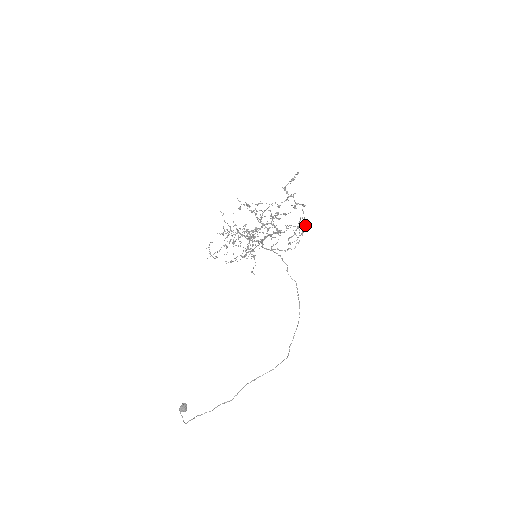
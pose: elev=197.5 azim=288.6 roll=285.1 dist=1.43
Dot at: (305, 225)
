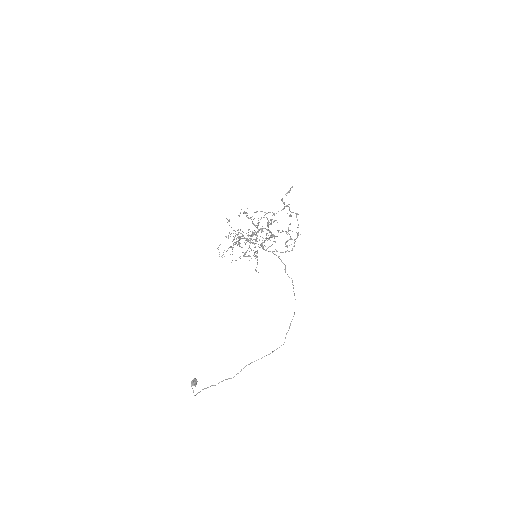
Dot at: occluded
